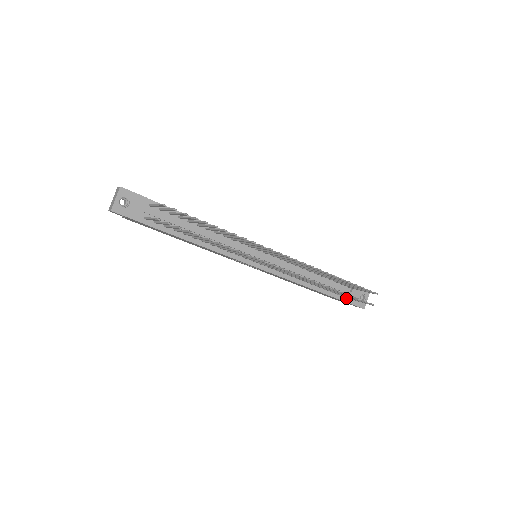
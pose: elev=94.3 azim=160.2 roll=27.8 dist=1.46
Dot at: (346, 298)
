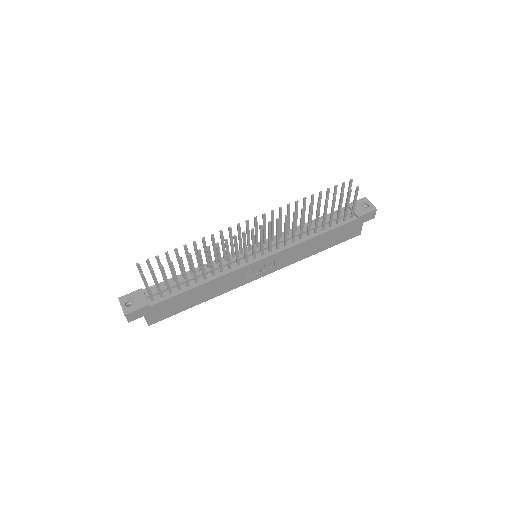
Dot at: (354, 217)
